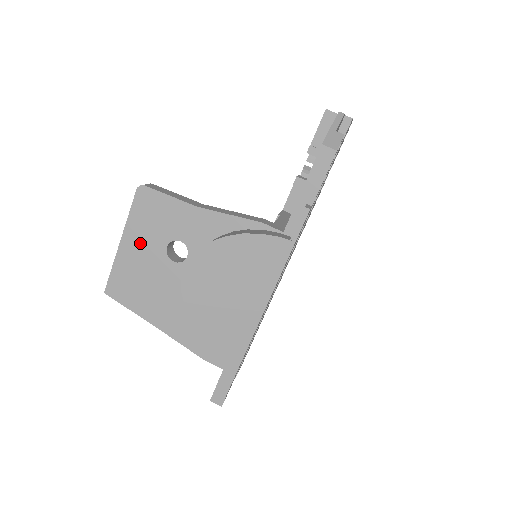
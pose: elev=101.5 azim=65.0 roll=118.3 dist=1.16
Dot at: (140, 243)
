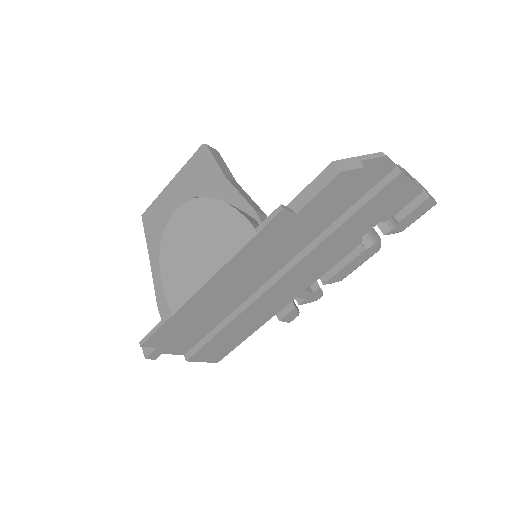
Dot at: (180, 188)
